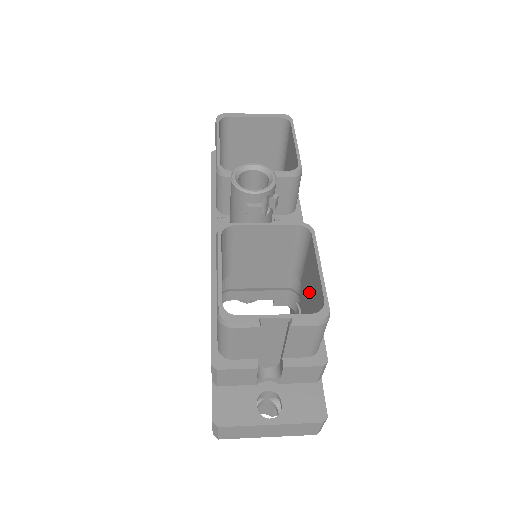
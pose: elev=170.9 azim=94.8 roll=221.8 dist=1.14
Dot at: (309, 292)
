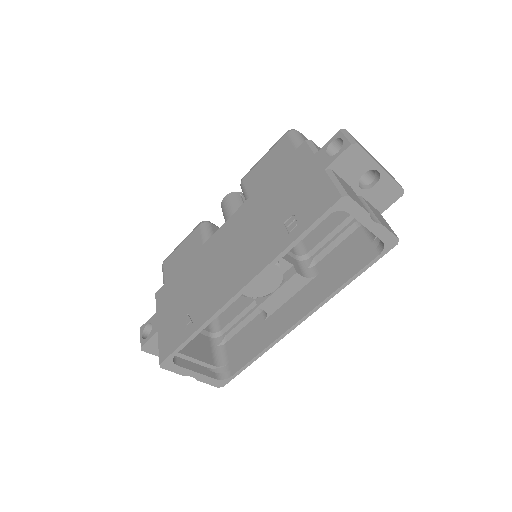
Dot at: occluded
